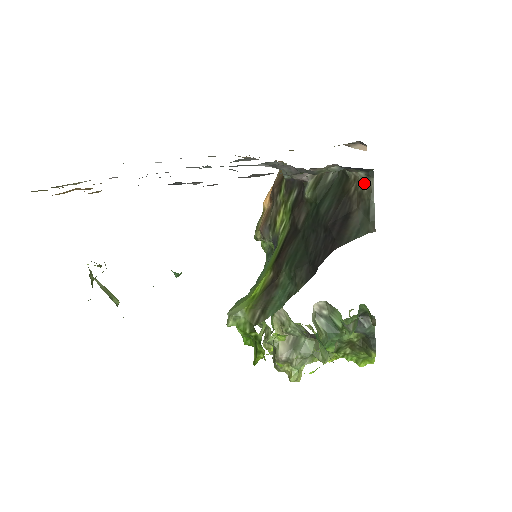
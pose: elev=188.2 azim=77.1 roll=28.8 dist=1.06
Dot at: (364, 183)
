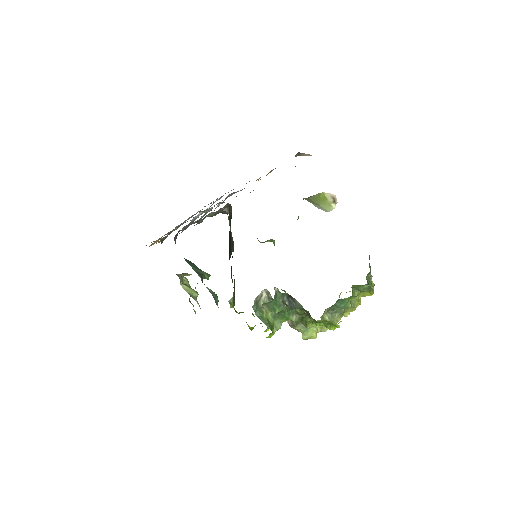
Dot at: (228, 218)
